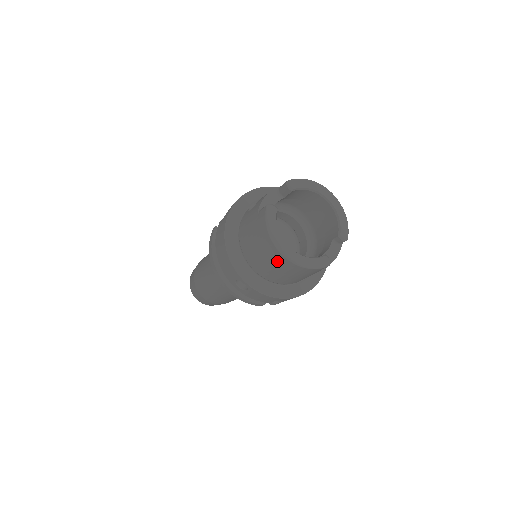
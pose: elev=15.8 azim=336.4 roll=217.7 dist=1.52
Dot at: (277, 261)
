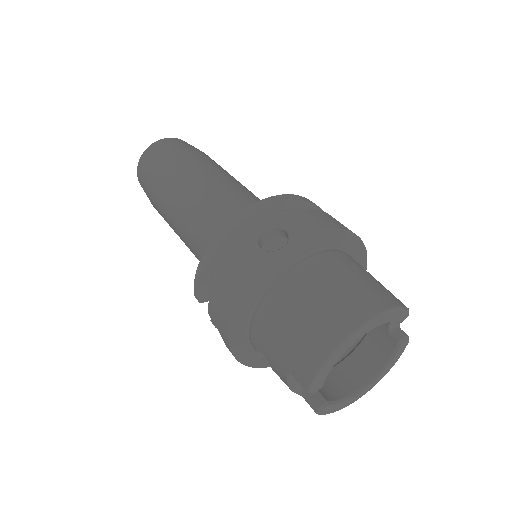
Dot at: occluded
